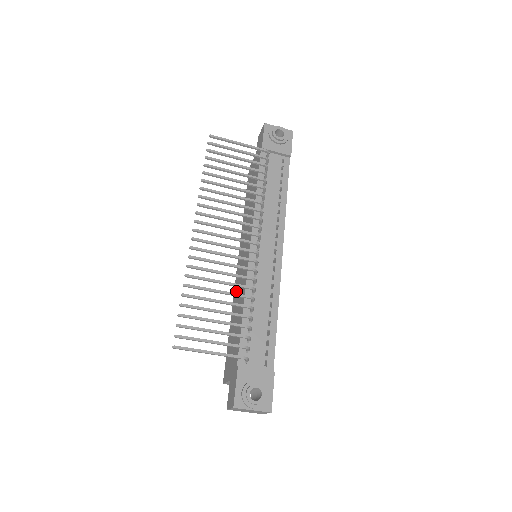
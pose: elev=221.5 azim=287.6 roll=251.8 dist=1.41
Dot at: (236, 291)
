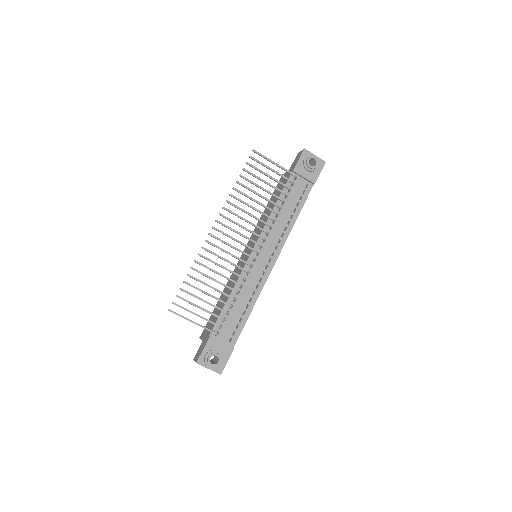
Dot at: (232, 275)
